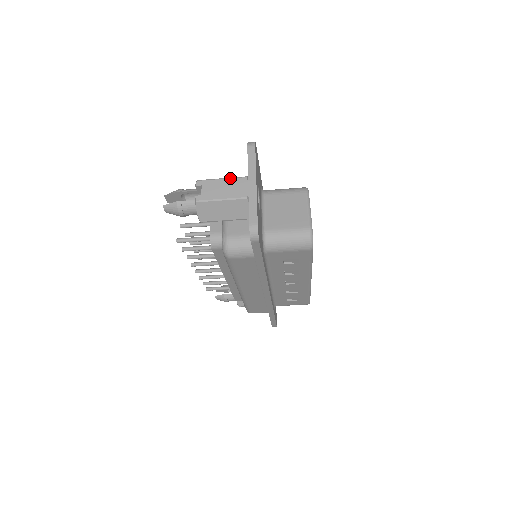
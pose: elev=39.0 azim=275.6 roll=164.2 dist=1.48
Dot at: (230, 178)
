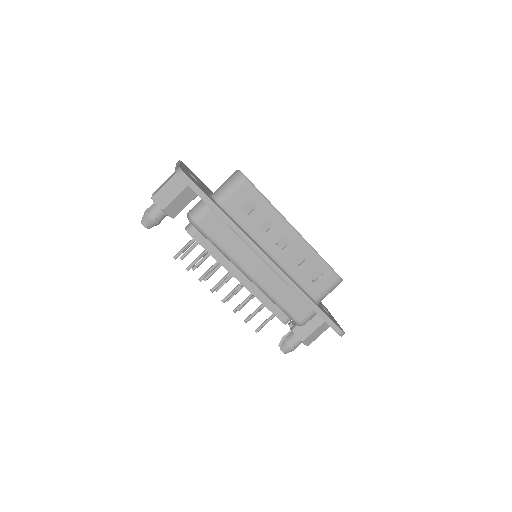
Dot at: occluded
